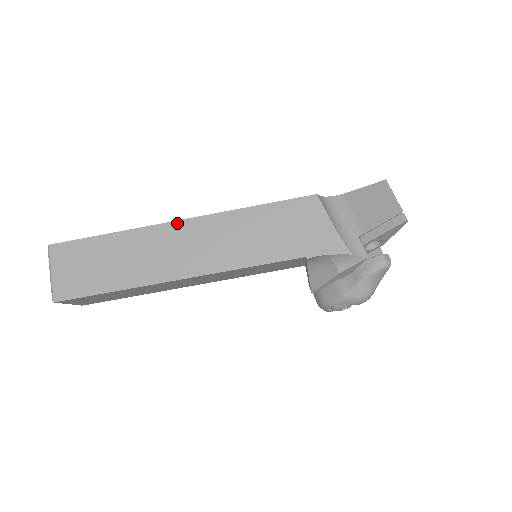
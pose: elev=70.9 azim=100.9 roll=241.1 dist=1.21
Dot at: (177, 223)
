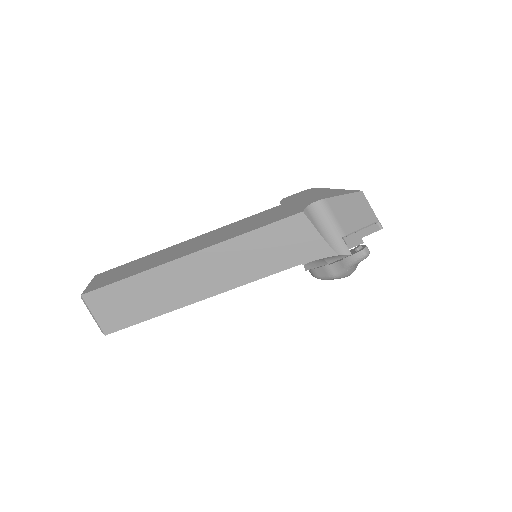
Dot at: (187, 258)
